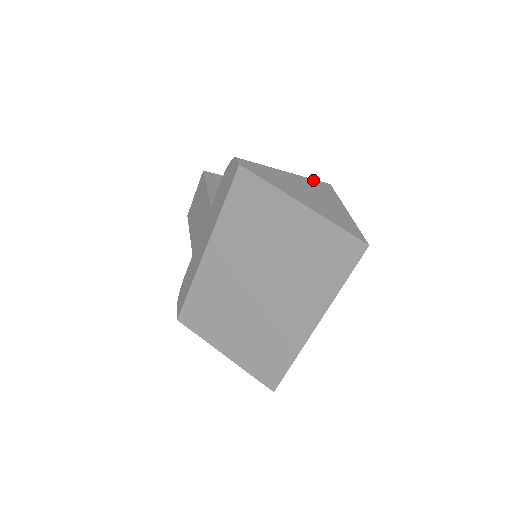
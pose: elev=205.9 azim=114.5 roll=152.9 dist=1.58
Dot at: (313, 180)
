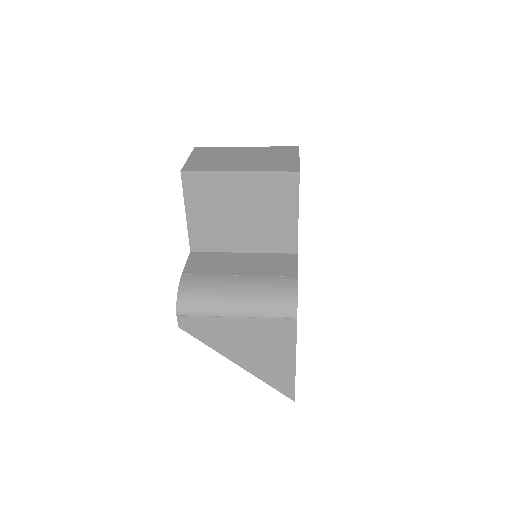
Dot at: (272, 320)
